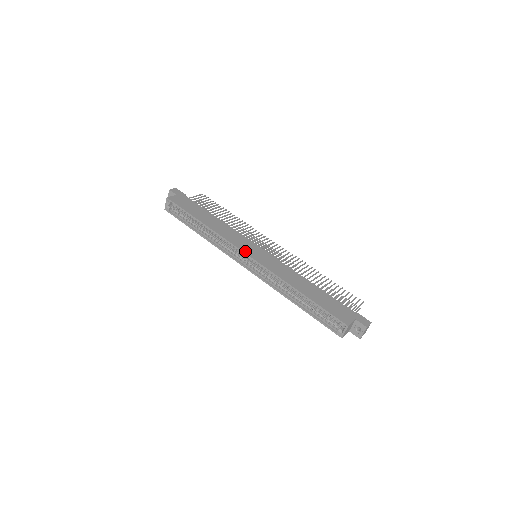
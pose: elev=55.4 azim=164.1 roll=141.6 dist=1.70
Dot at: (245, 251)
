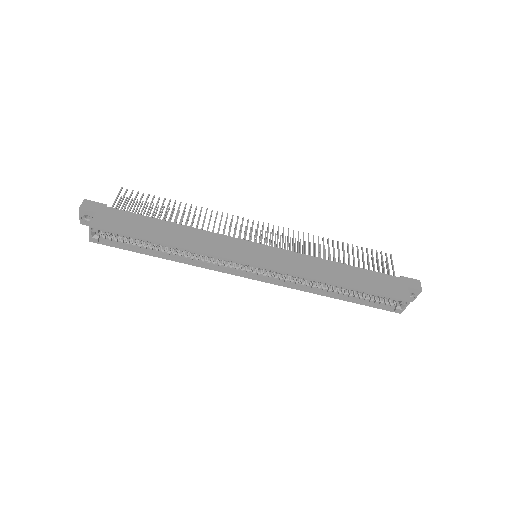
Dot at: (249, 261)
